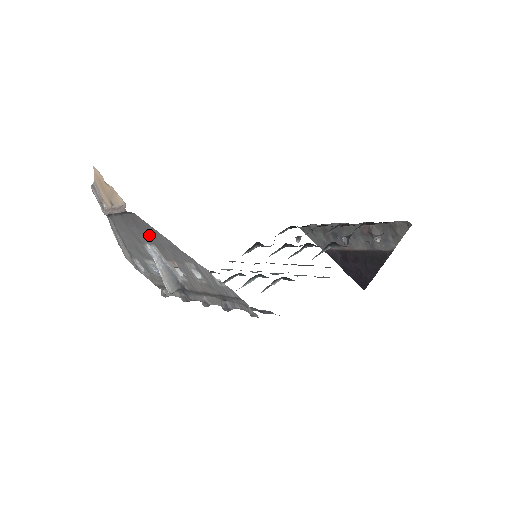
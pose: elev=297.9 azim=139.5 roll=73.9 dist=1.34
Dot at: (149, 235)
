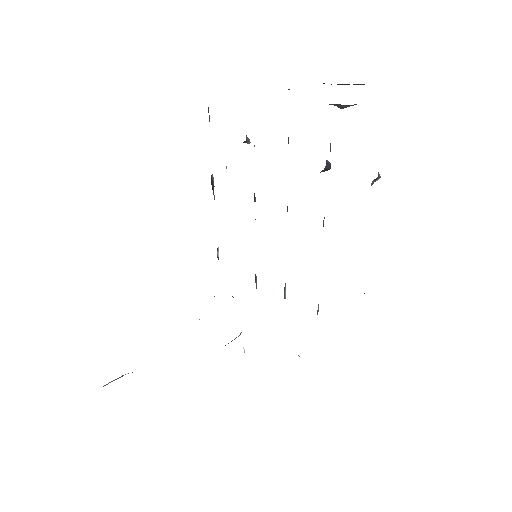
Dot at: occluded
